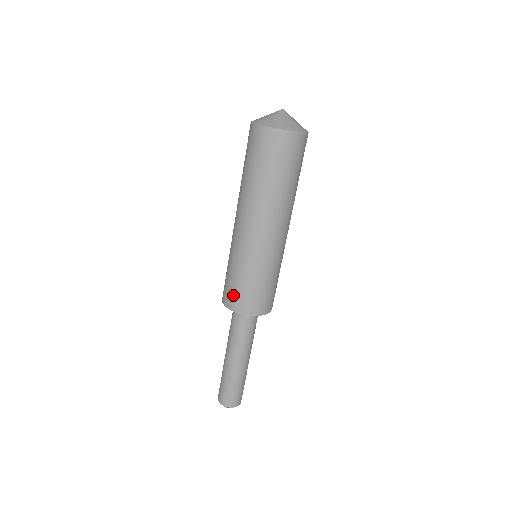
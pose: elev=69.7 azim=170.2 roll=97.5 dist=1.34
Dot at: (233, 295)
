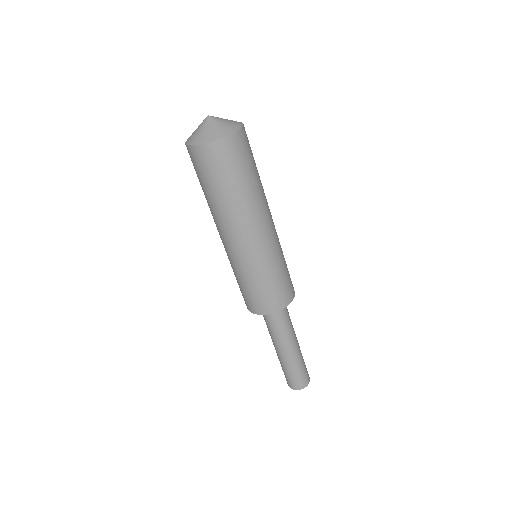
Dot at: occluded
